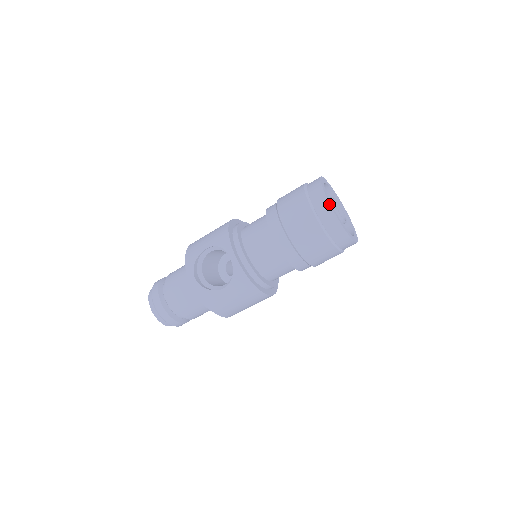
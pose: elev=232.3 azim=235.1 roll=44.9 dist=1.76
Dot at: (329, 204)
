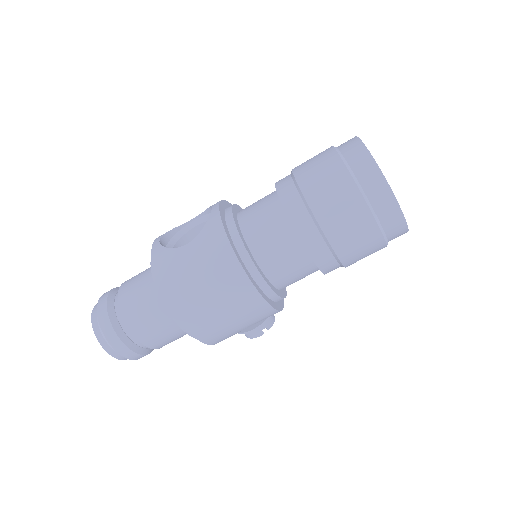
Dot at: (357, 138)
